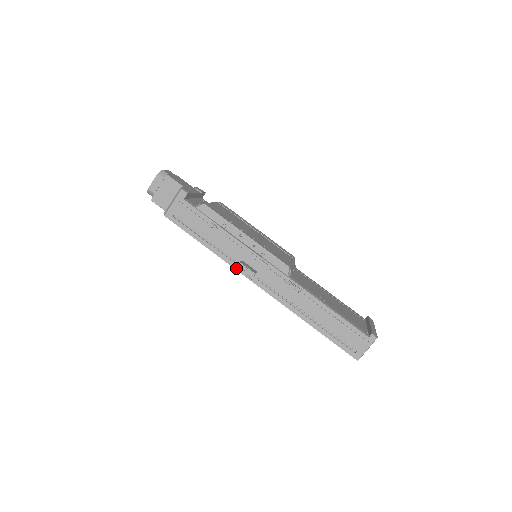
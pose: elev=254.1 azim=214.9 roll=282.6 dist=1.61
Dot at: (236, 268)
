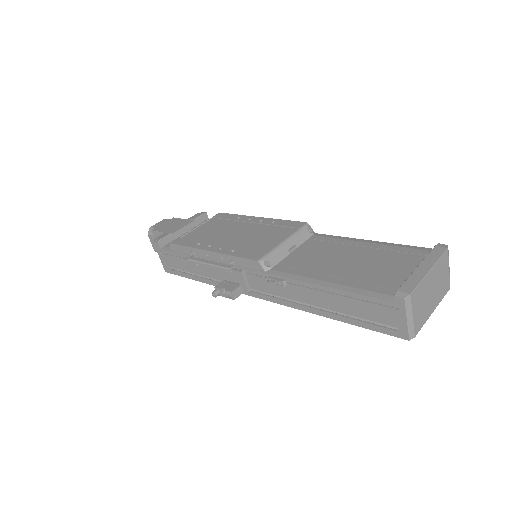
Dot at: occluded
